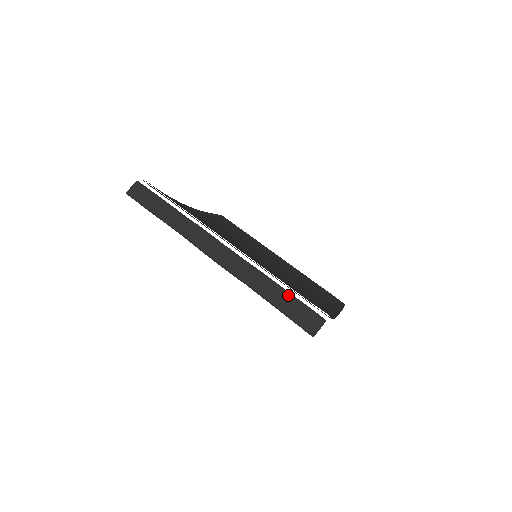
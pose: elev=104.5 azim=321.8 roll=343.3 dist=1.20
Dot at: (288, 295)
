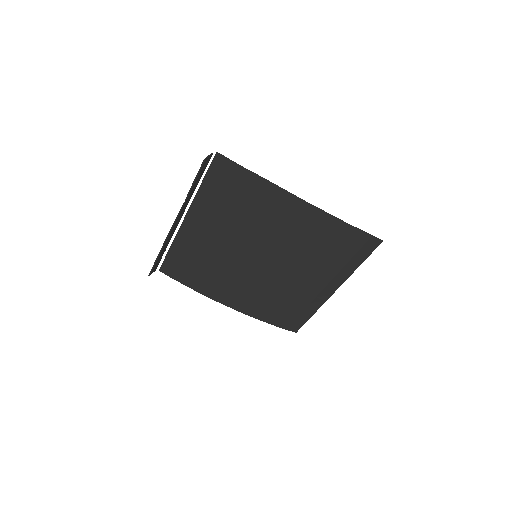
Dot at: (199, 178)
